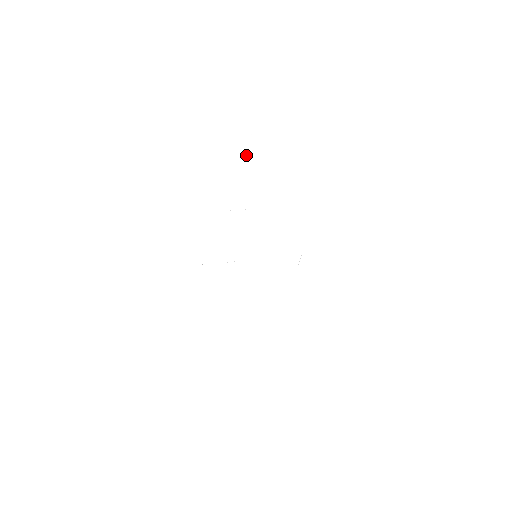
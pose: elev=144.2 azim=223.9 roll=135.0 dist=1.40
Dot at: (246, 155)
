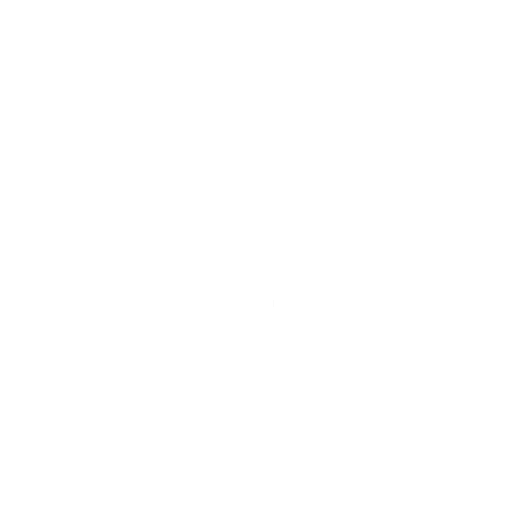
Dot at: occluded
